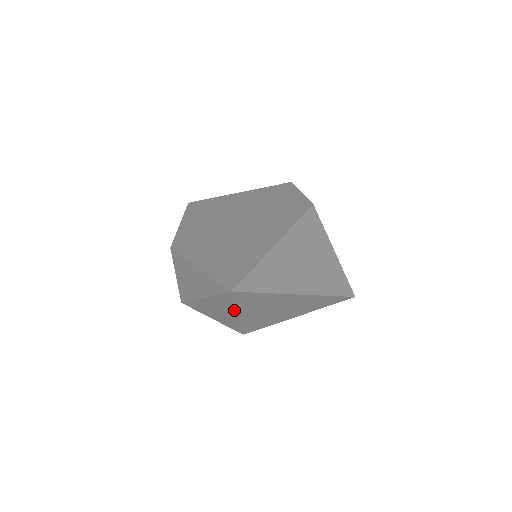
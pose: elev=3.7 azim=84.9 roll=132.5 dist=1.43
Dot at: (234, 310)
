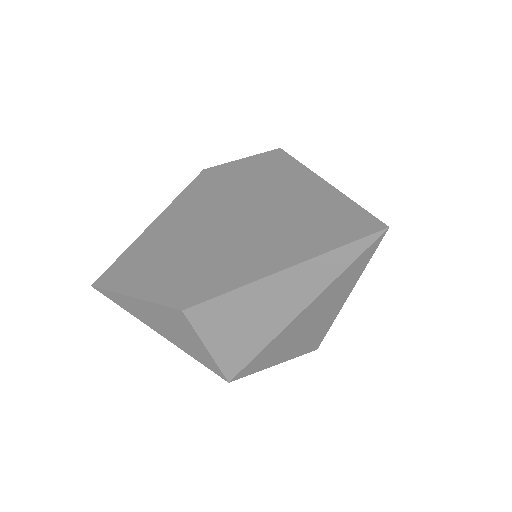
Dot at: (351, 287)
